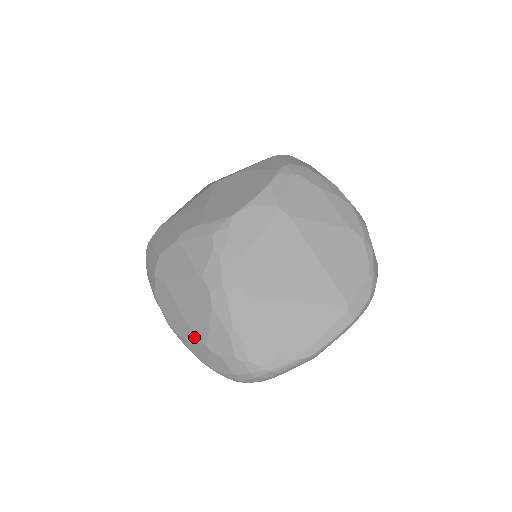
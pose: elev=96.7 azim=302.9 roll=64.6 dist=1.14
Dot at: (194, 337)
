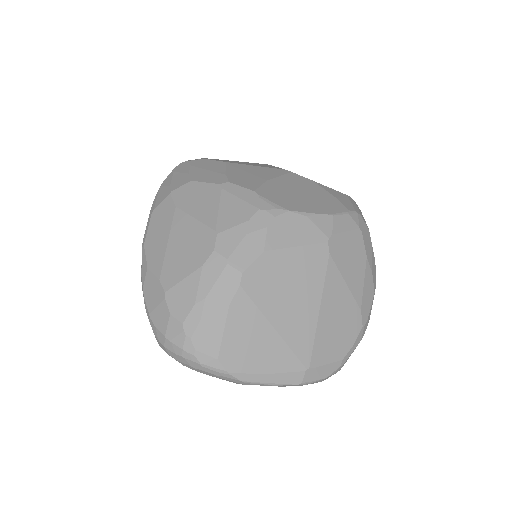
Dot at: (160, 274)
